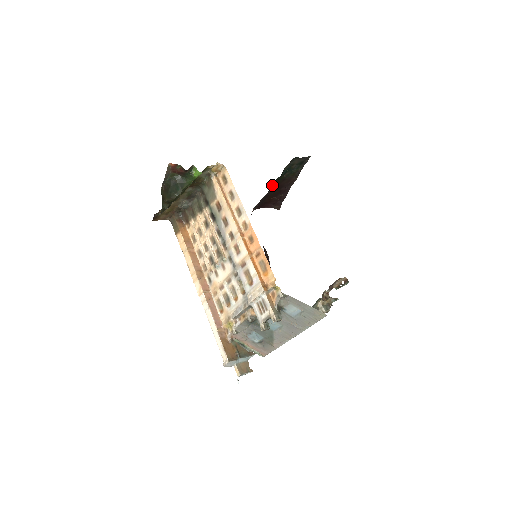
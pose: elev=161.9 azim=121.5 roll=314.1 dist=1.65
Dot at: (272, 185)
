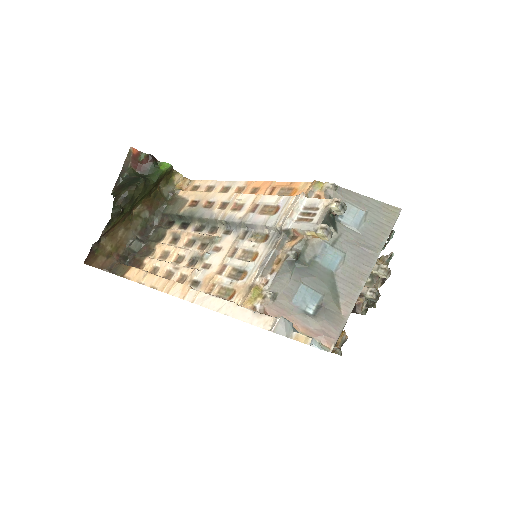
Dot at: occluded
